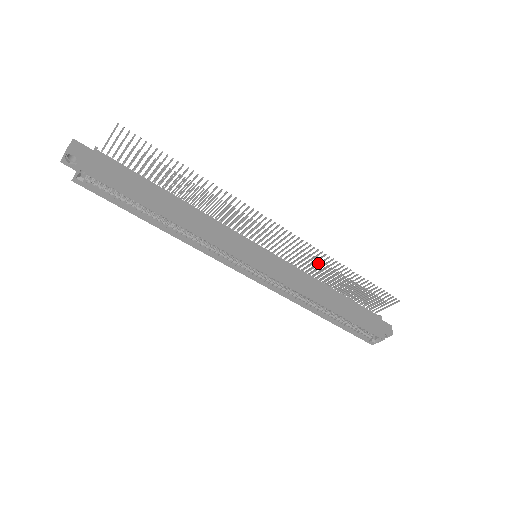
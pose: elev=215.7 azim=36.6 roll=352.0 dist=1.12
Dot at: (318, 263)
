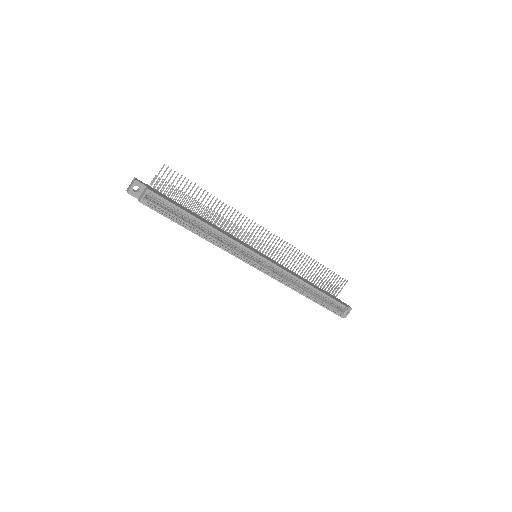
Dot at: (293, 259)
